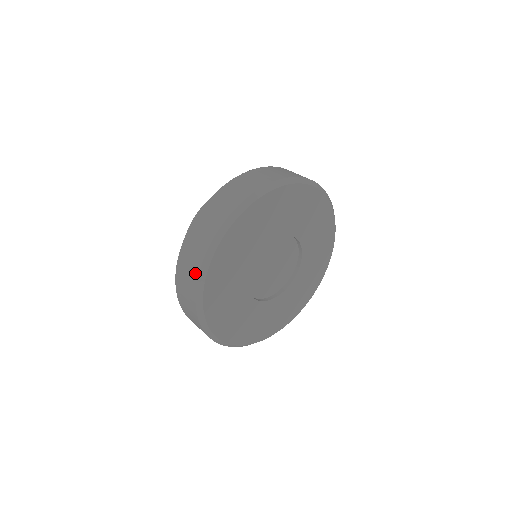
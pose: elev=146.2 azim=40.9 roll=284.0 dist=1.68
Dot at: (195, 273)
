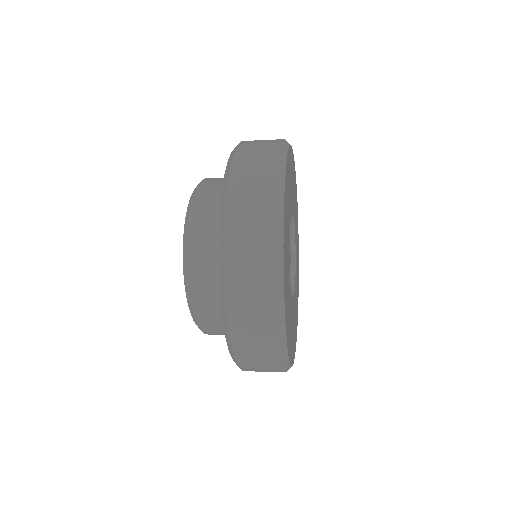
Dot at: (270, 321)
